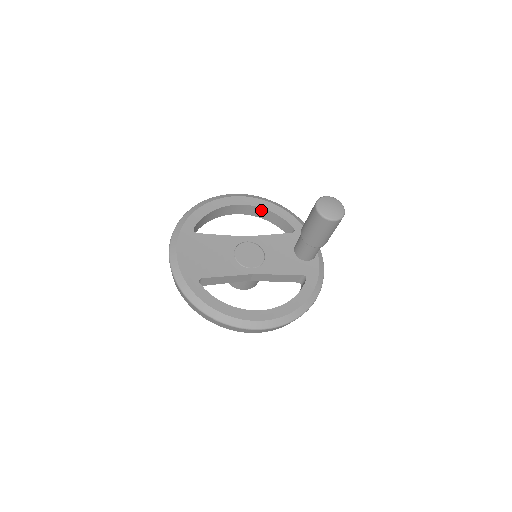
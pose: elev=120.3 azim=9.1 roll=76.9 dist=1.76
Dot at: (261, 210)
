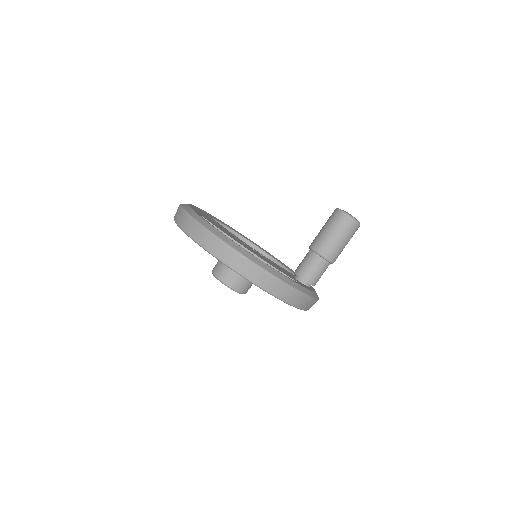
Dot at: (271, 260)
